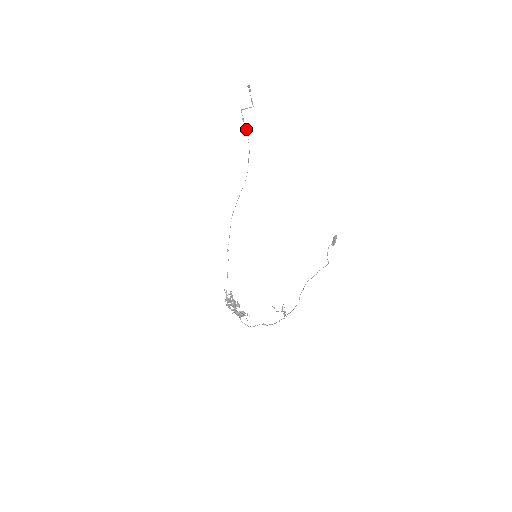
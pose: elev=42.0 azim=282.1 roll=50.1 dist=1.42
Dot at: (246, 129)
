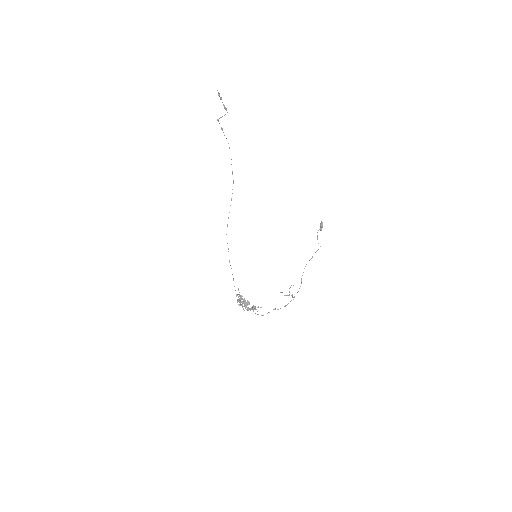
Dot at: occluded
